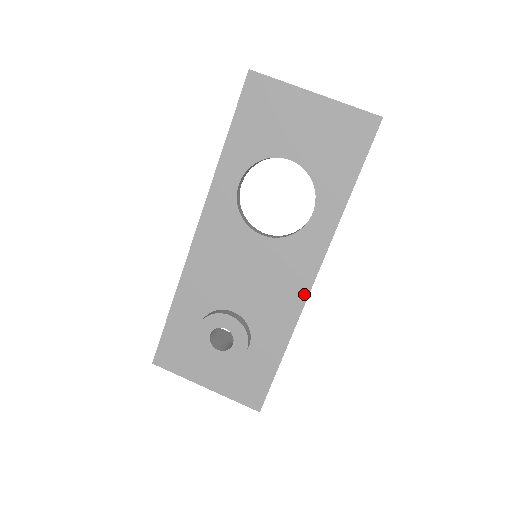
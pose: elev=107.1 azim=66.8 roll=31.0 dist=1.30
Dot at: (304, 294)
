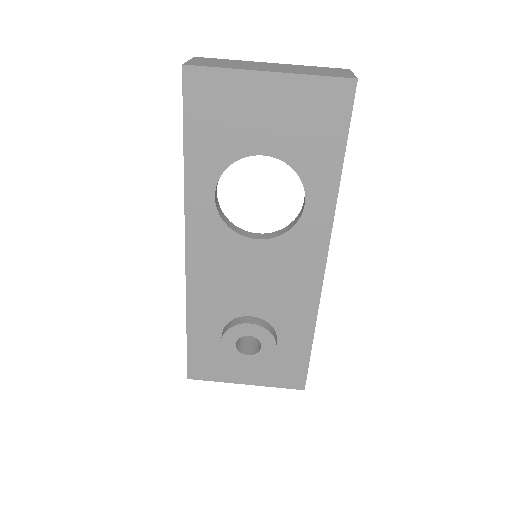
Dot at: (318, 282)
